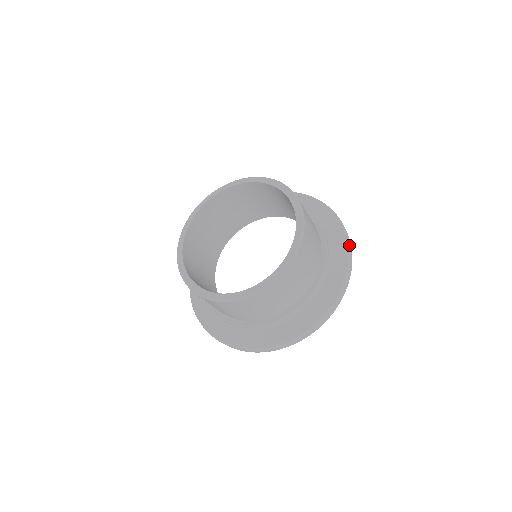
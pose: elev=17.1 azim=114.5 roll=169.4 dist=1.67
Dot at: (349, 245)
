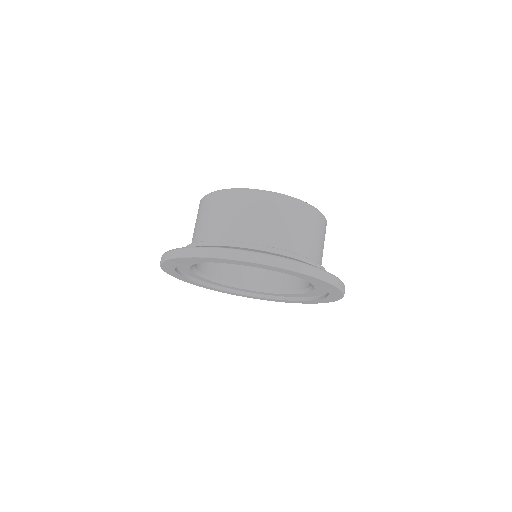
Dot at: occluded
